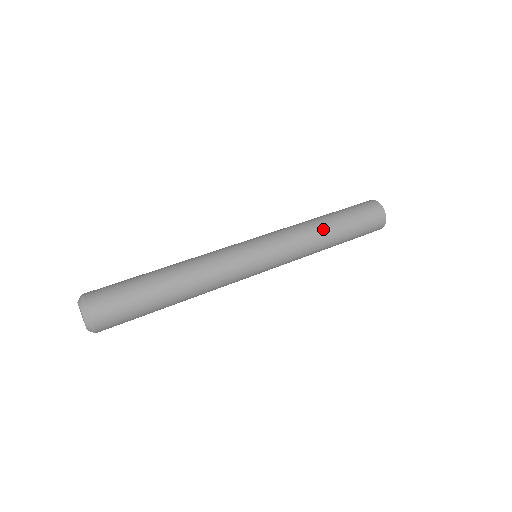
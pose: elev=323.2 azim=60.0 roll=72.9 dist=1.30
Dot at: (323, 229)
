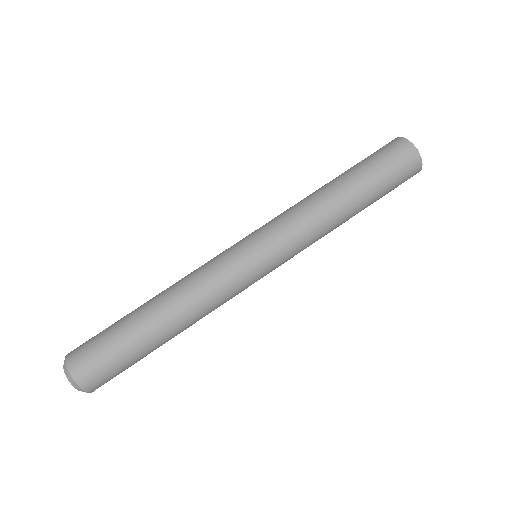
Dot at: (338, 208)
